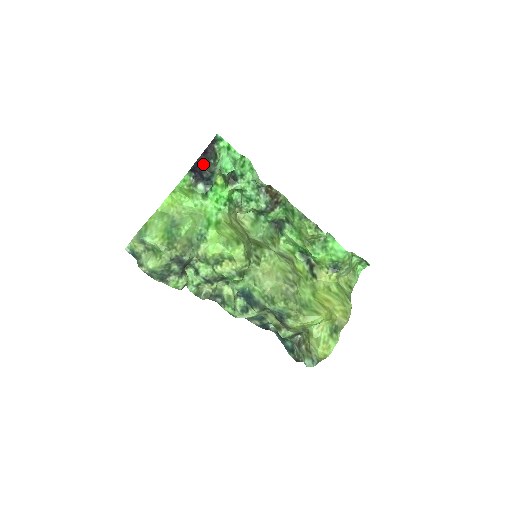
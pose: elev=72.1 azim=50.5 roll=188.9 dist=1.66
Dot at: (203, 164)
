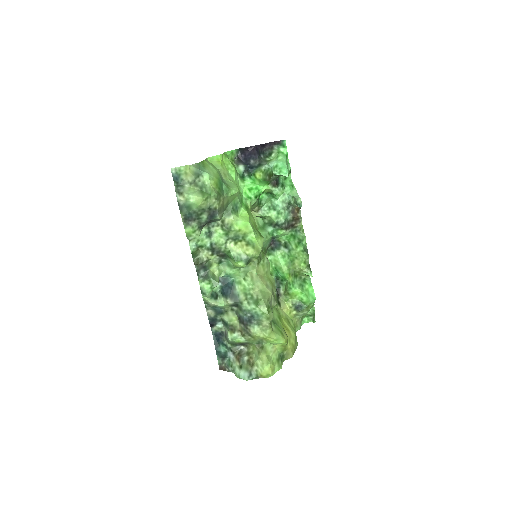
Dot at: (258, 153)
